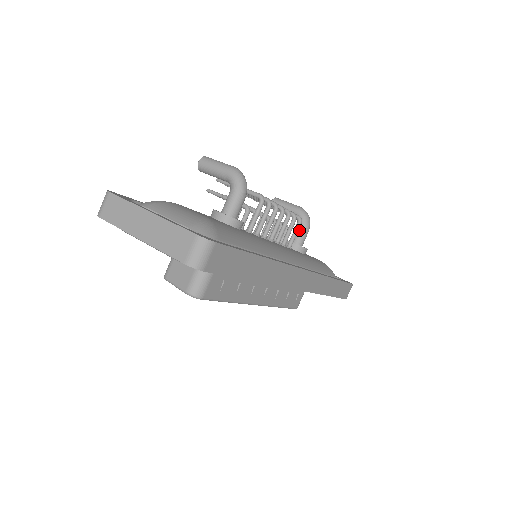
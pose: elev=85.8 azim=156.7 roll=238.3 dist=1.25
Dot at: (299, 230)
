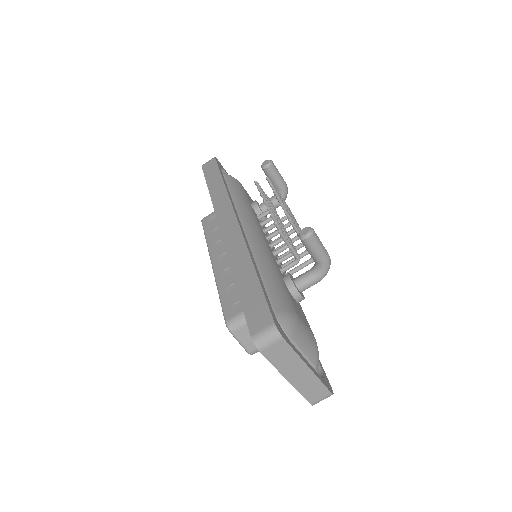
Dot at: (275, 206)
